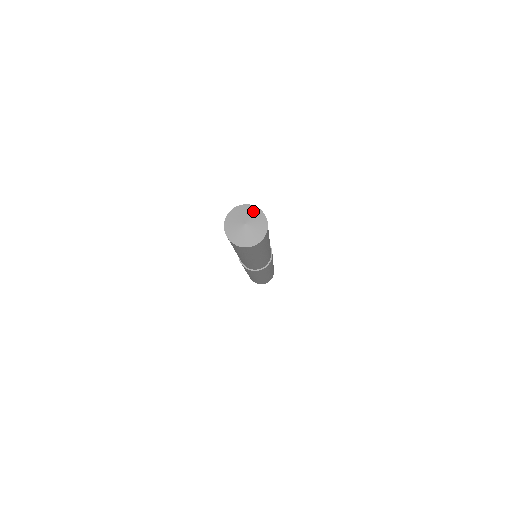
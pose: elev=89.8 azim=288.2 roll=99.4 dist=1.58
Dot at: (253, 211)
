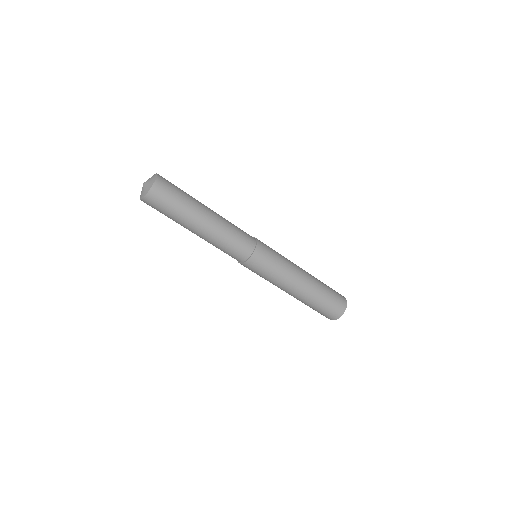
Dot at: occluded
